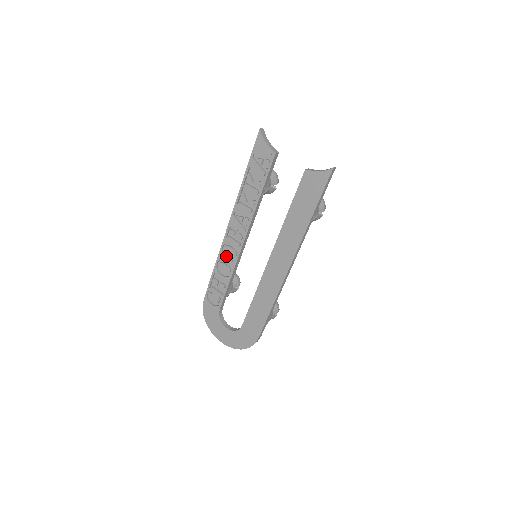
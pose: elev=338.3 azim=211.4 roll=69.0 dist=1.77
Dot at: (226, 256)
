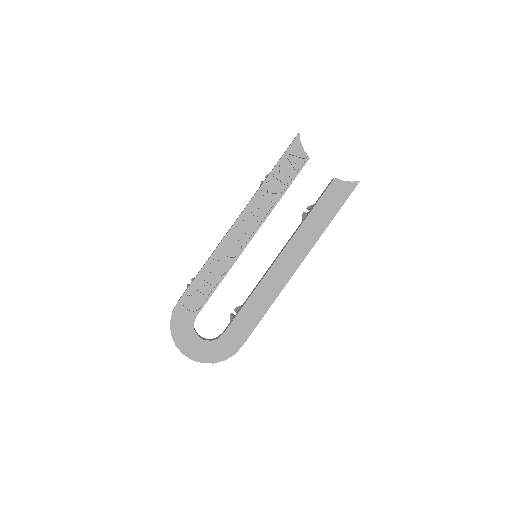
Dot at: (223, 253)
